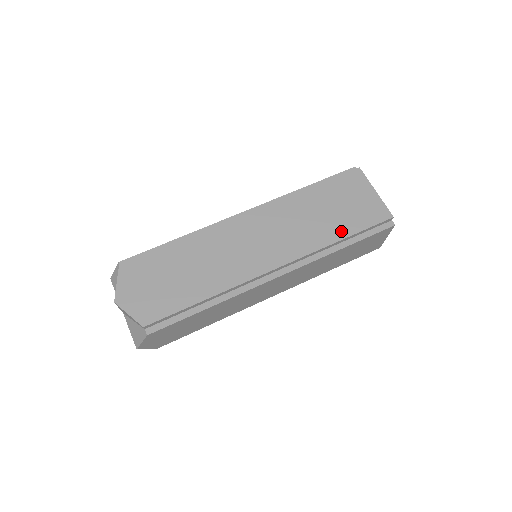
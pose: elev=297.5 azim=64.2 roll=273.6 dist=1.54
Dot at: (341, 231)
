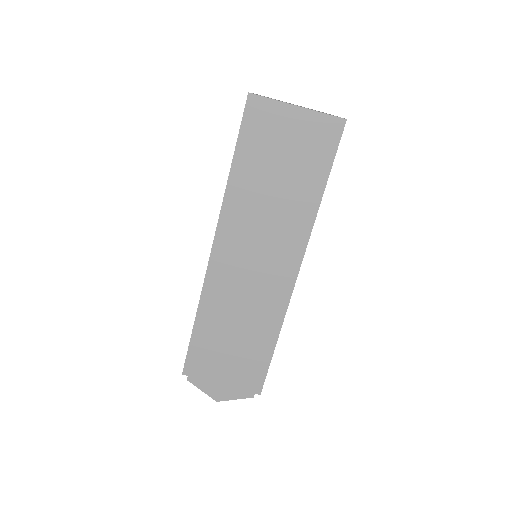
Dot at: (307, 186)
